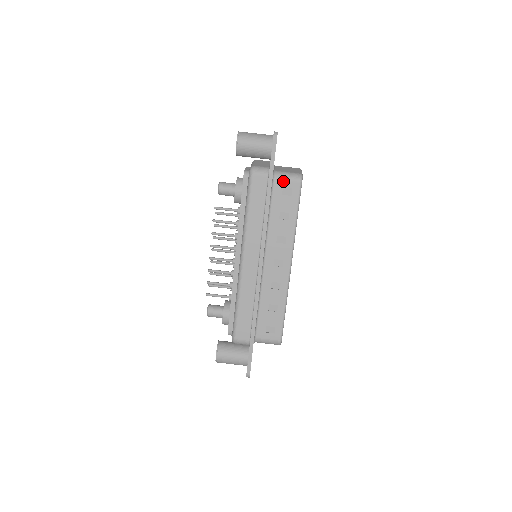
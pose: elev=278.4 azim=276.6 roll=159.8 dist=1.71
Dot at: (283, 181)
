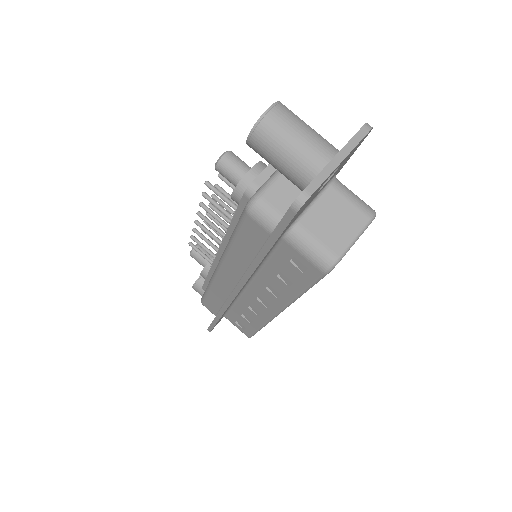
Dot at: (297, 251)
